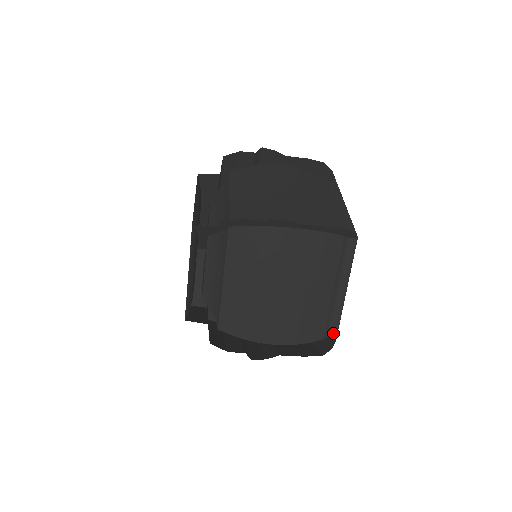
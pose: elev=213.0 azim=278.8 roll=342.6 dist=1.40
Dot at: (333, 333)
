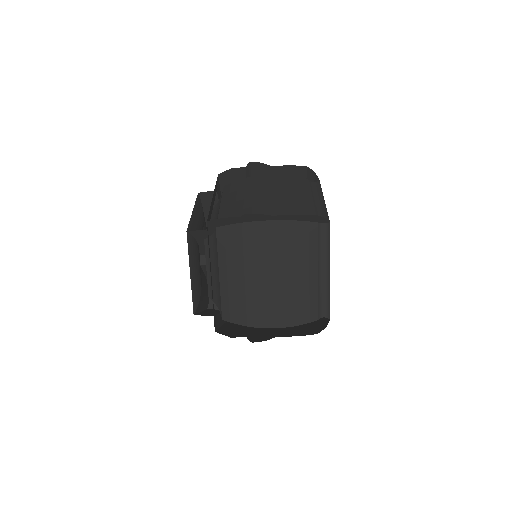
Dot at: (326, 314)
